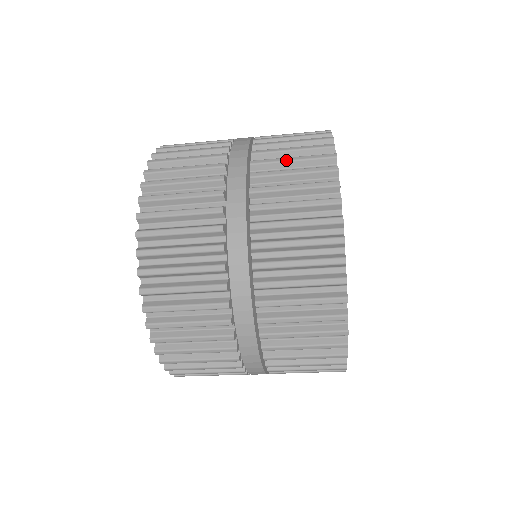
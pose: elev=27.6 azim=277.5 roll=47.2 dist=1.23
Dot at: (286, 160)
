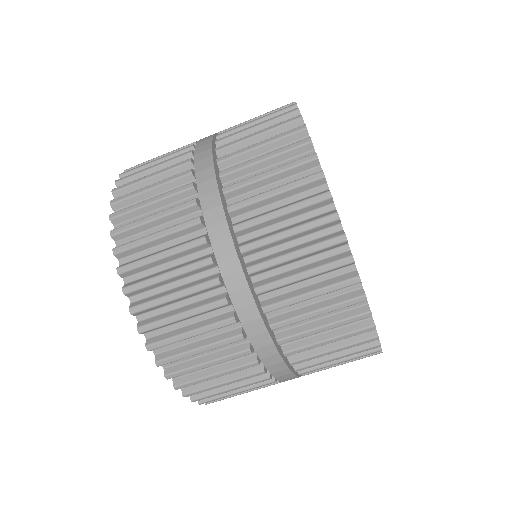
Dot at: (249, 120)
